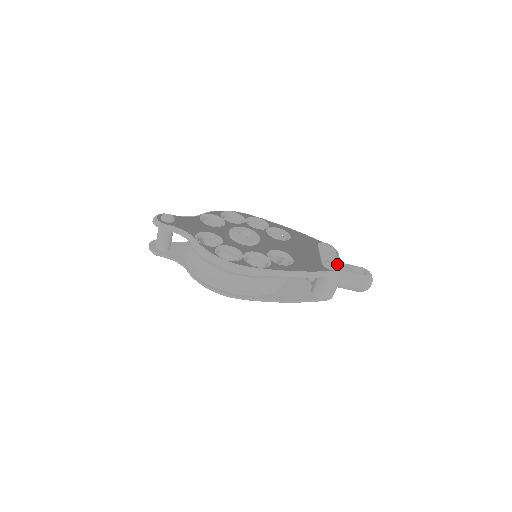
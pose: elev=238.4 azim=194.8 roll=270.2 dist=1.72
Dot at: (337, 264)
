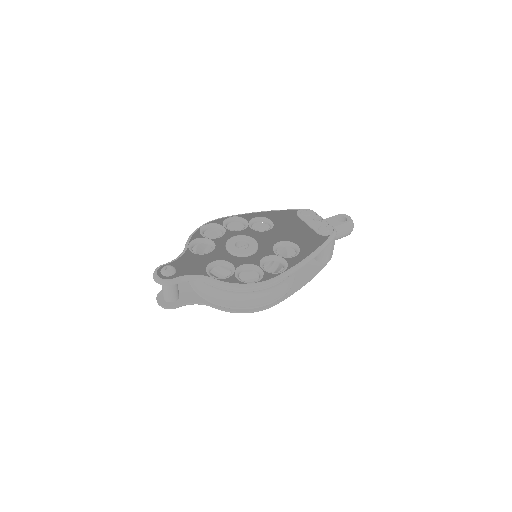
Dot at: (328, 226)
